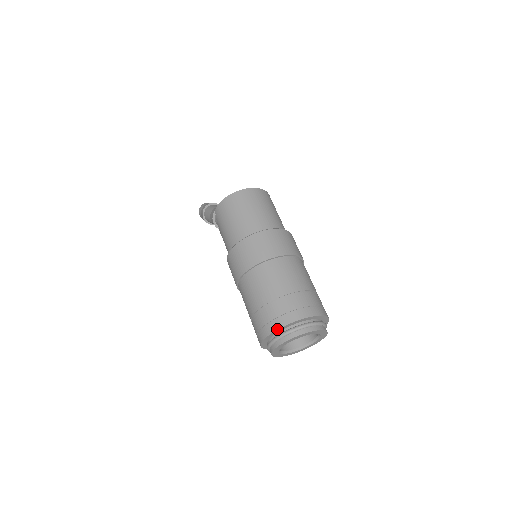
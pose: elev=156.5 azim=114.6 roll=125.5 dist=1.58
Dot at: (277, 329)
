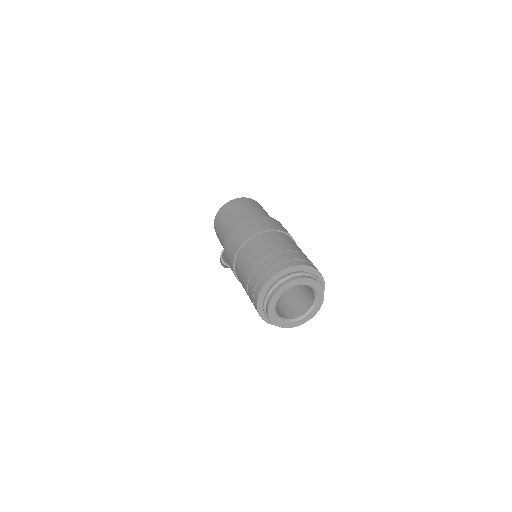
Dot at: (264, 284)
